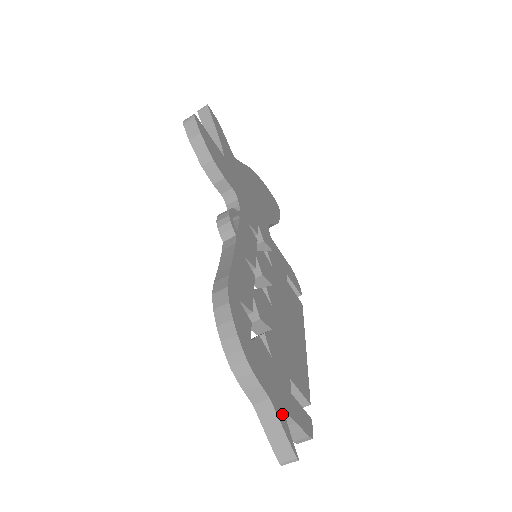
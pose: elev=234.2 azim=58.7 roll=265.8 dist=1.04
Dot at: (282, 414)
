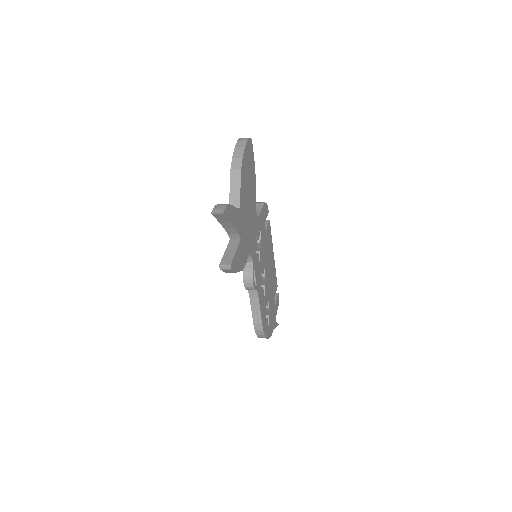
Dot at: (275, 323)
